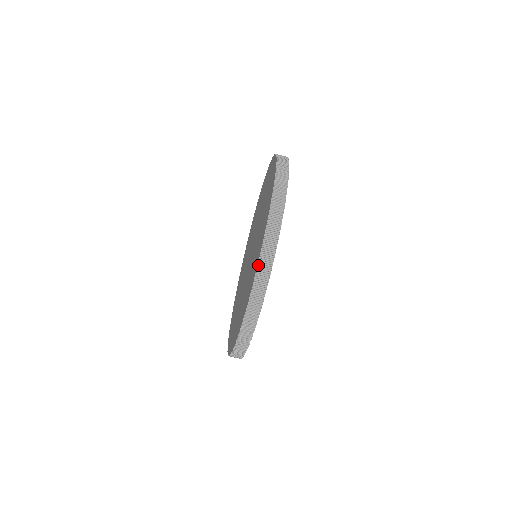
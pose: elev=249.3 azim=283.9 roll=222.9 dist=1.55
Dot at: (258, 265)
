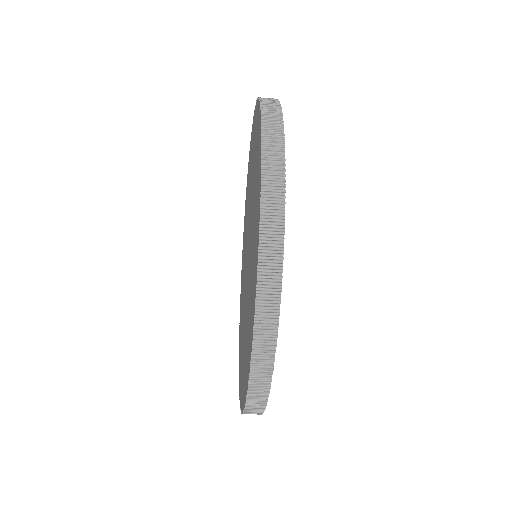
Dot at: (260, 233)
